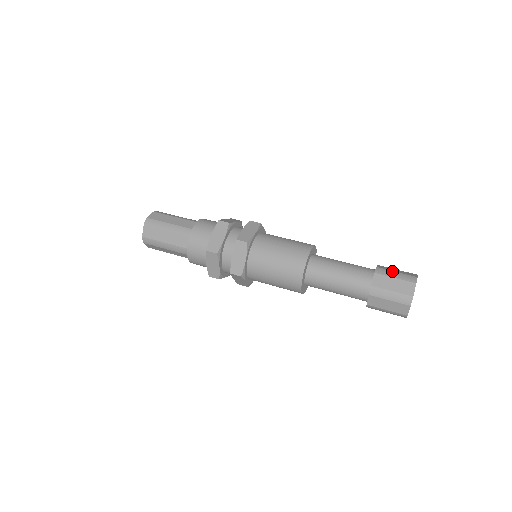
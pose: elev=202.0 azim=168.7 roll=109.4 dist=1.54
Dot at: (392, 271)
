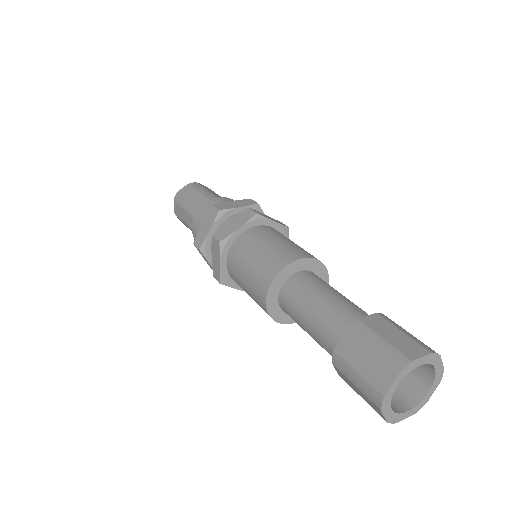
Dot at: (376, 335)
